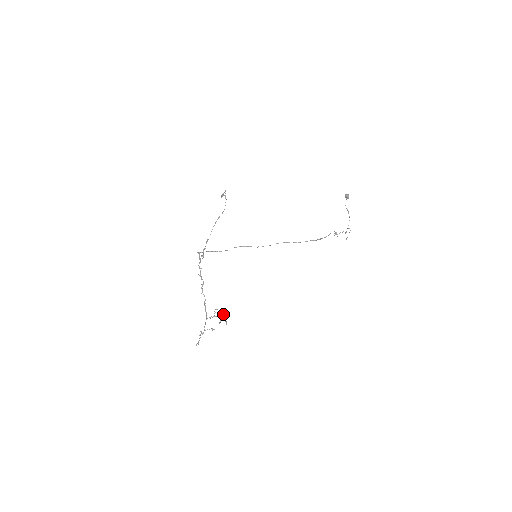
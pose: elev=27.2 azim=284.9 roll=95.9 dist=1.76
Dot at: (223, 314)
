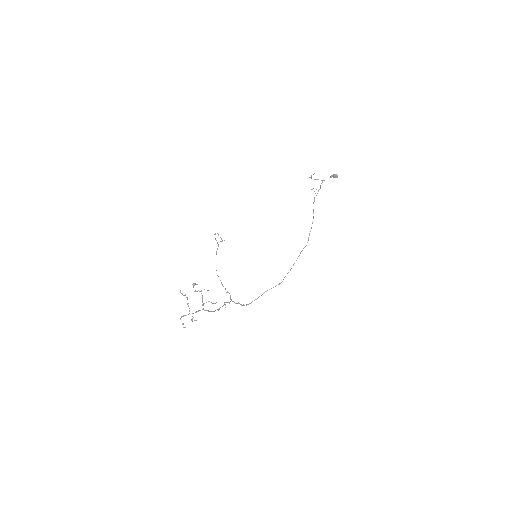
Dot at: occluded
